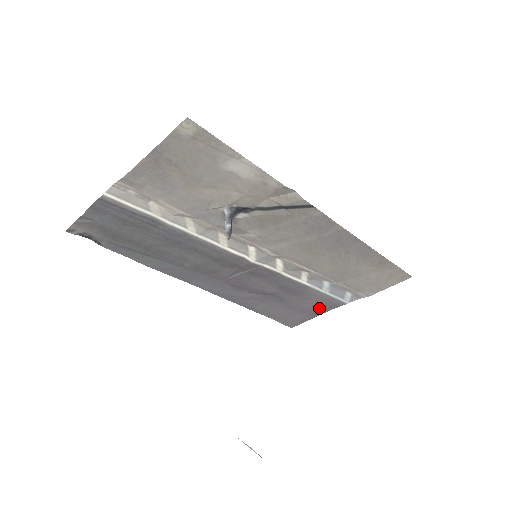
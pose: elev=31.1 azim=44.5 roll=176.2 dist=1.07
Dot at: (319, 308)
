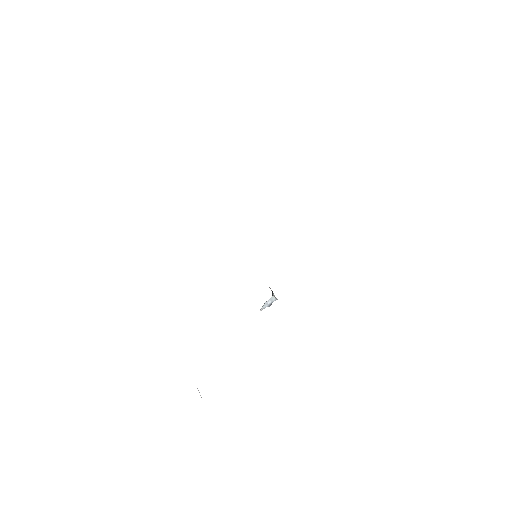
Dot at: occluded
